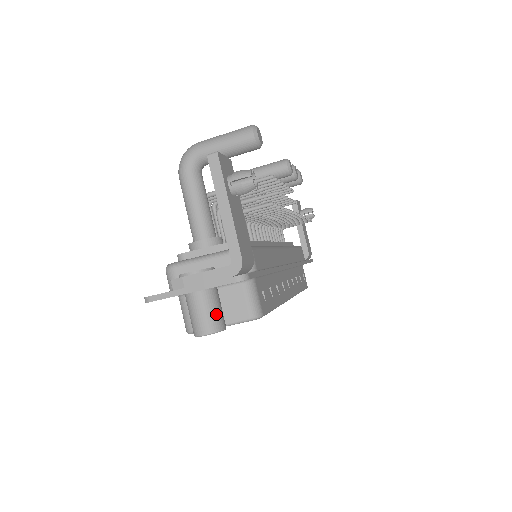
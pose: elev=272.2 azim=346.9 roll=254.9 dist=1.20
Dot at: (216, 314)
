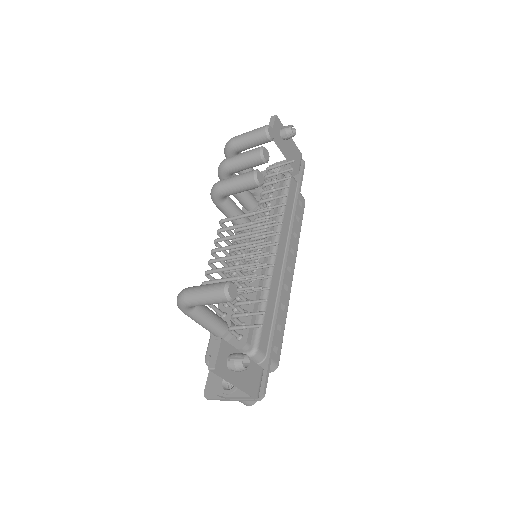
Dot at: occluded
